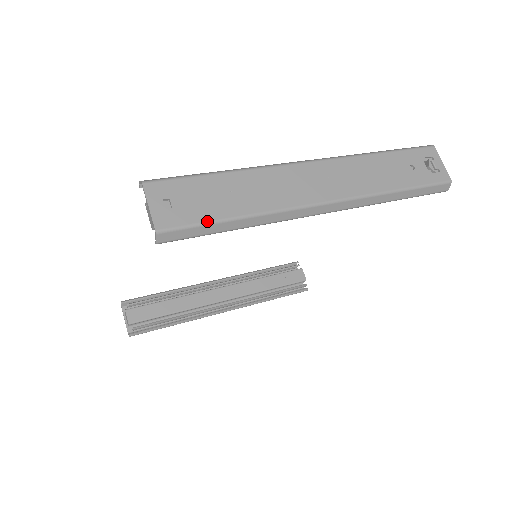
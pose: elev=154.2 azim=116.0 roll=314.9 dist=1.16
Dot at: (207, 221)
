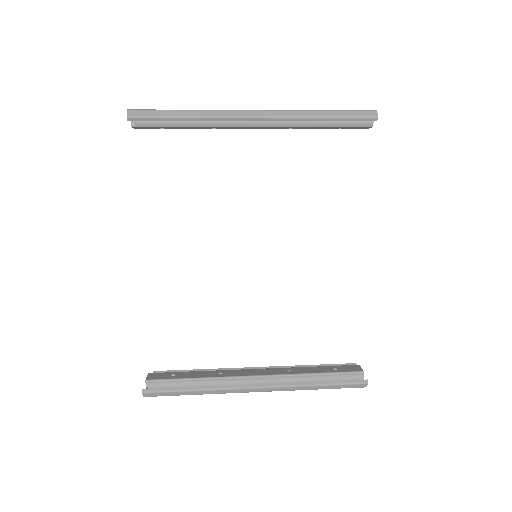
Dot at: (162, 110)
